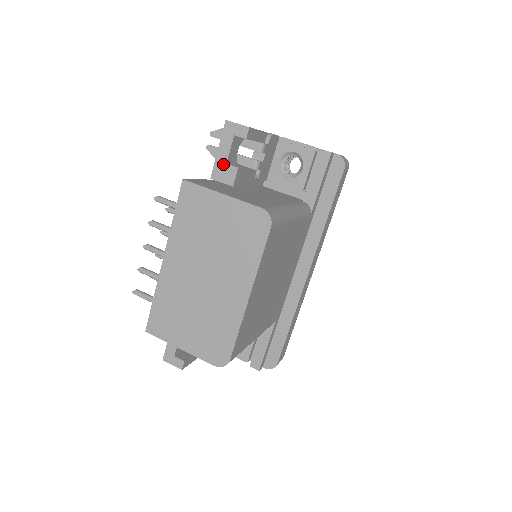
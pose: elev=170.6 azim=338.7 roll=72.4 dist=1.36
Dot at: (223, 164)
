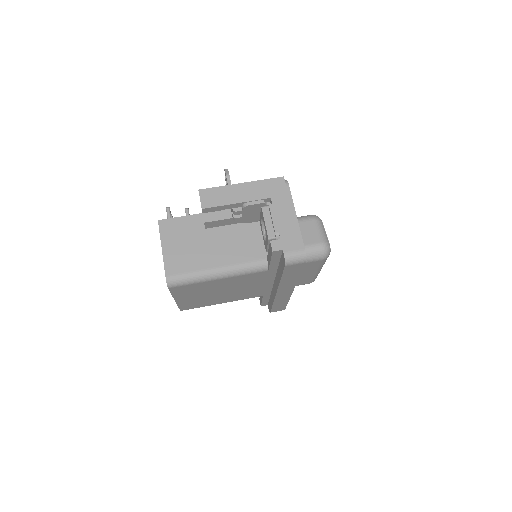
Dot at: occluded
